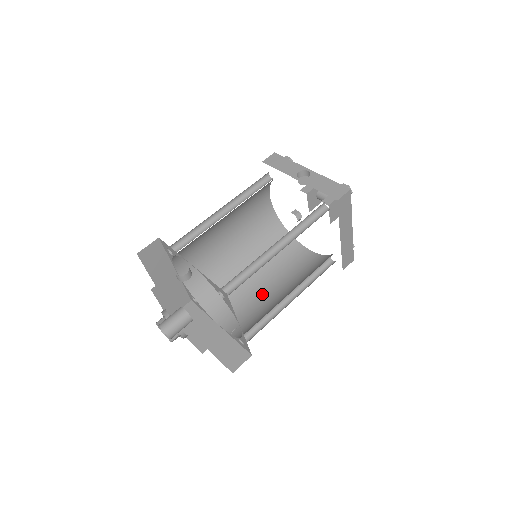
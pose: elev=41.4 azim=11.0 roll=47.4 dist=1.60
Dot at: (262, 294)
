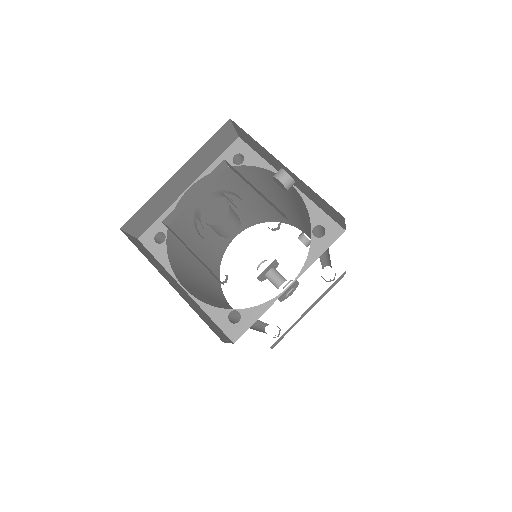
Dot at: occluded
